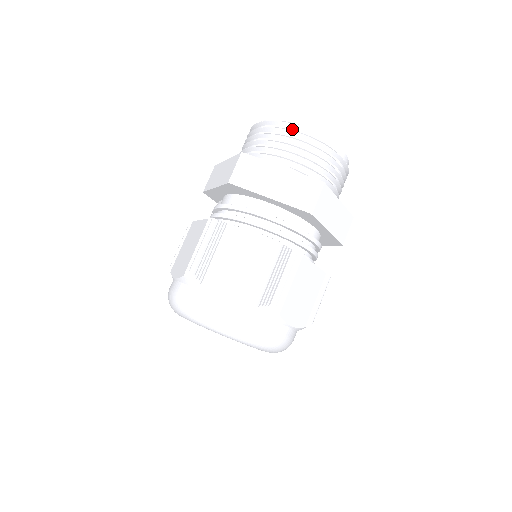
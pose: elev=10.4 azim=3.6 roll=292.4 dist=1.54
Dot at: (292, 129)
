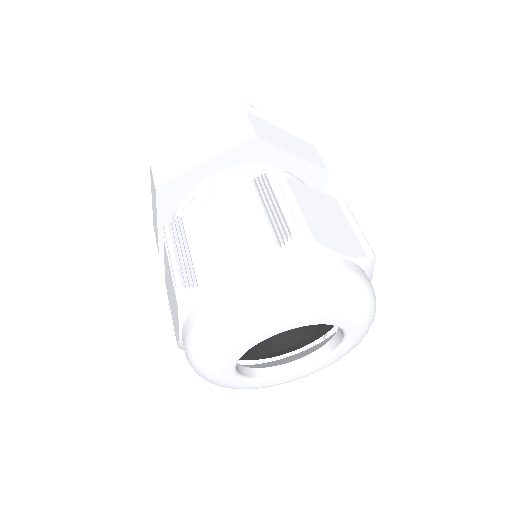
Dot at: (248, 108)
